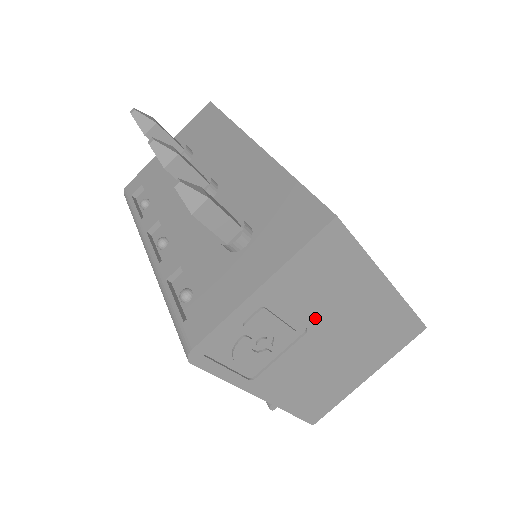
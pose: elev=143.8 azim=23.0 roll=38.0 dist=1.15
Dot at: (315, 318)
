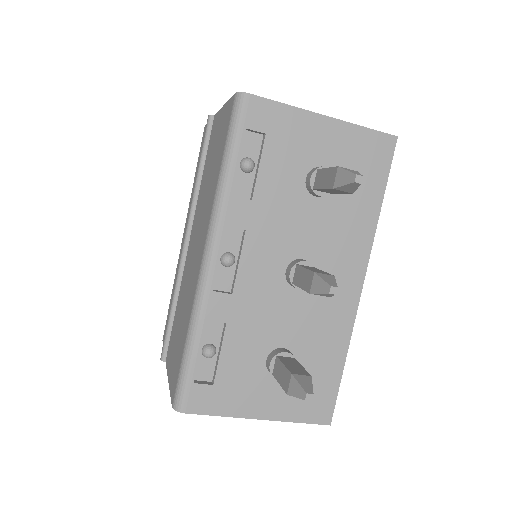
Dot at: occluded
